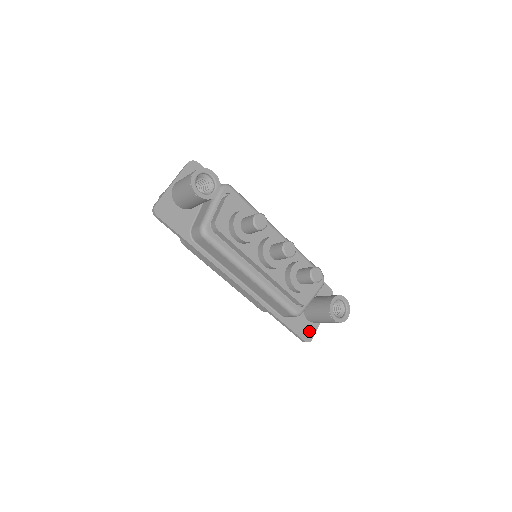
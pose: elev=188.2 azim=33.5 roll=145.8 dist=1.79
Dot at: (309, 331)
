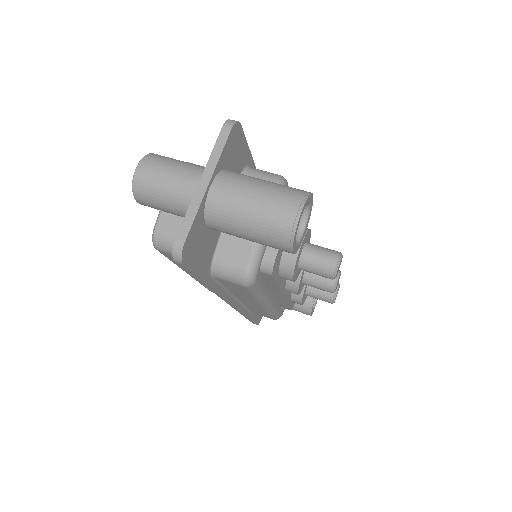
Dot at: occluded
